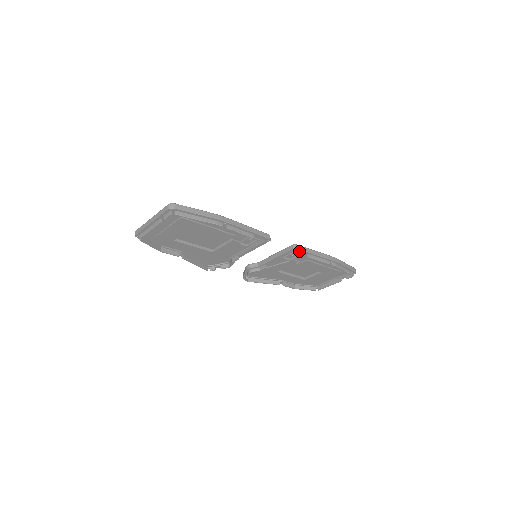
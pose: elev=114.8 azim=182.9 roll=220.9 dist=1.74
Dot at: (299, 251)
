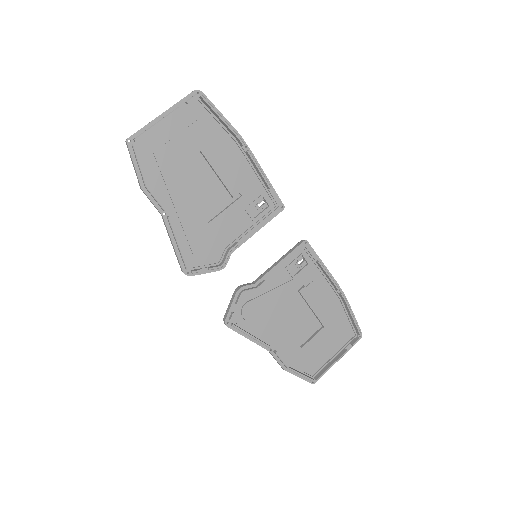
Dot at: (309, 250)
